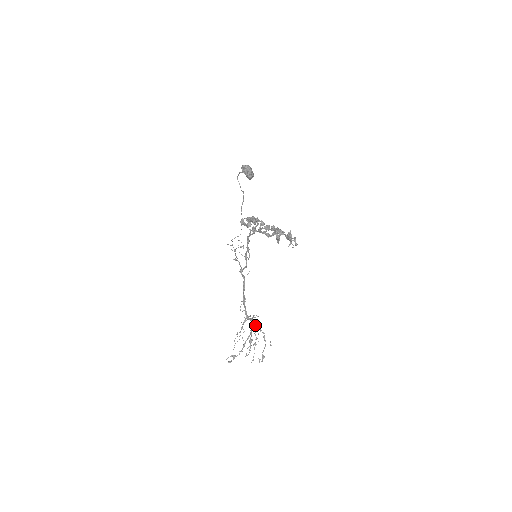
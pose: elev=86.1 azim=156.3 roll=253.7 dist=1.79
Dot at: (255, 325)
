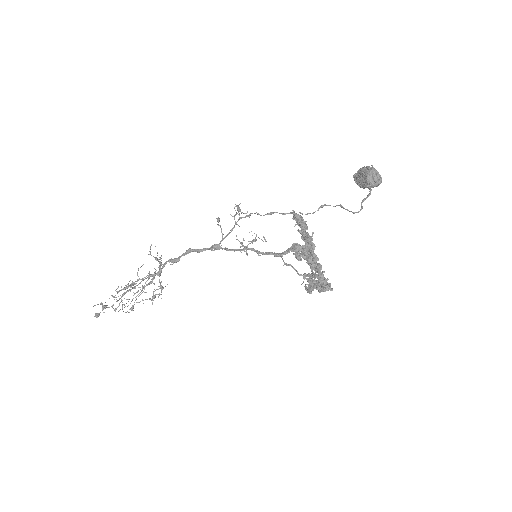
Dot at: (162, 289)
